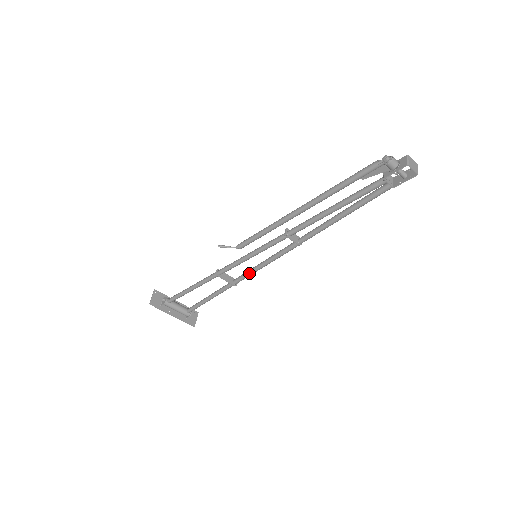
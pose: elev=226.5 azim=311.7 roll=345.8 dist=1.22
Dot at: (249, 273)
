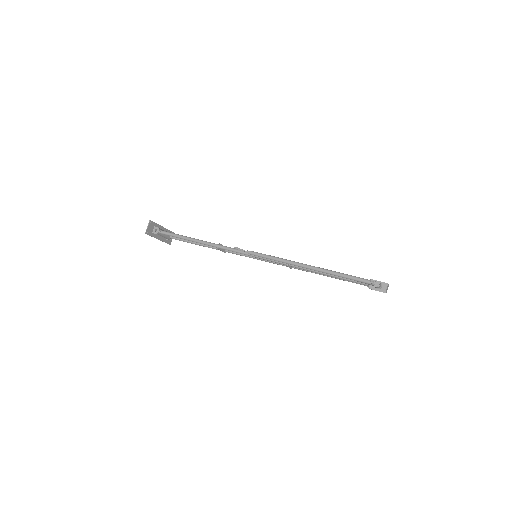
Dot at: (242, 255)
